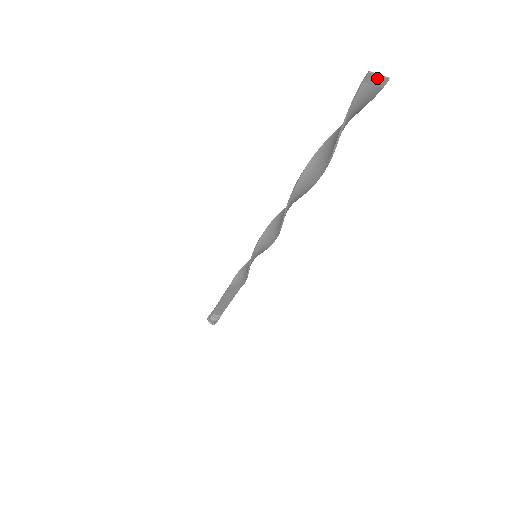
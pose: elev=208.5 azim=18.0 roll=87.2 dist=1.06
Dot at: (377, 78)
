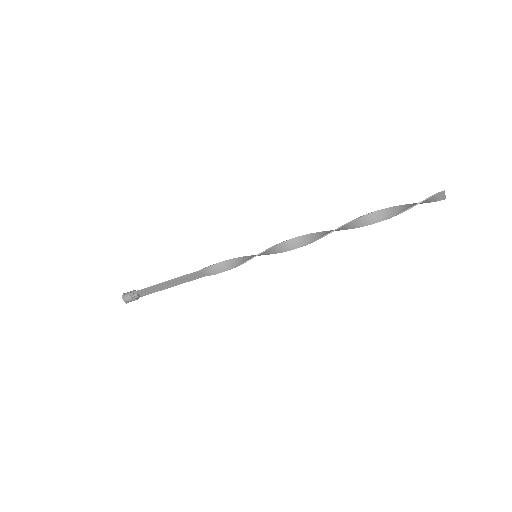
Dot at: (444, 195)
